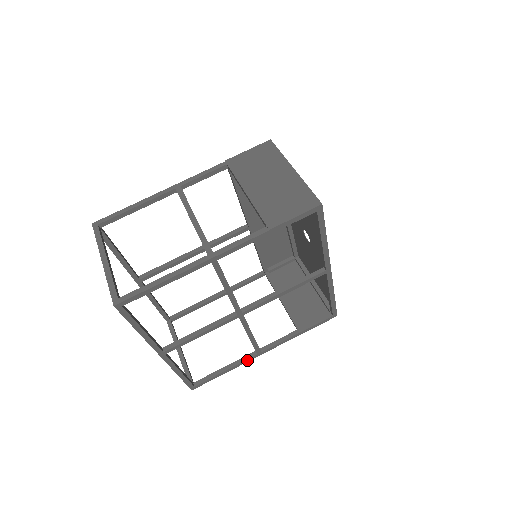
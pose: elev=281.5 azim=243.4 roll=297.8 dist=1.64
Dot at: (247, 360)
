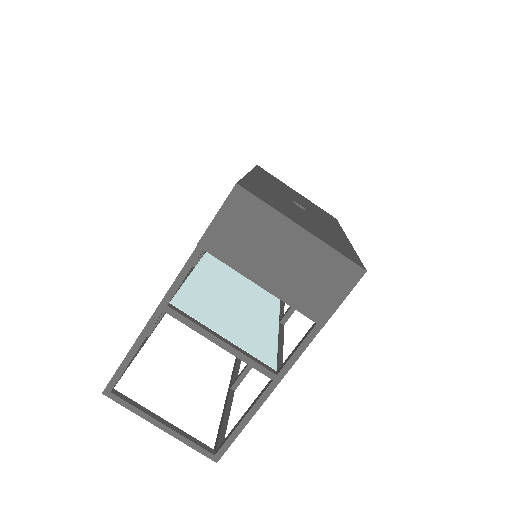
Dot at: occluded
